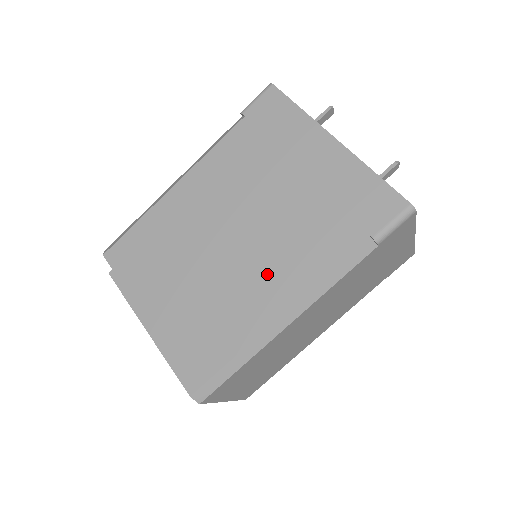
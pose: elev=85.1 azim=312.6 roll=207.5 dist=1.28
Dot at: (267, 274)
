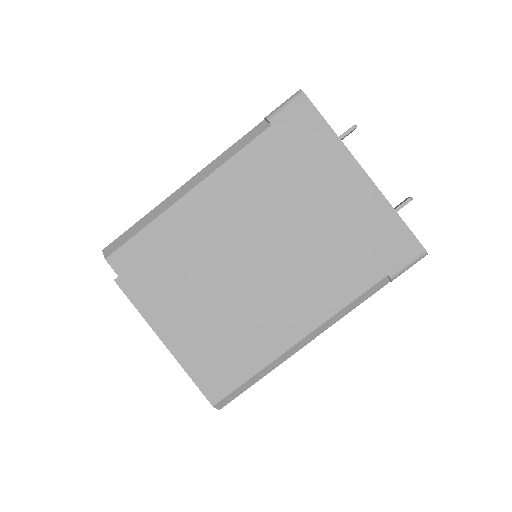
Dot at: (291, 300)
